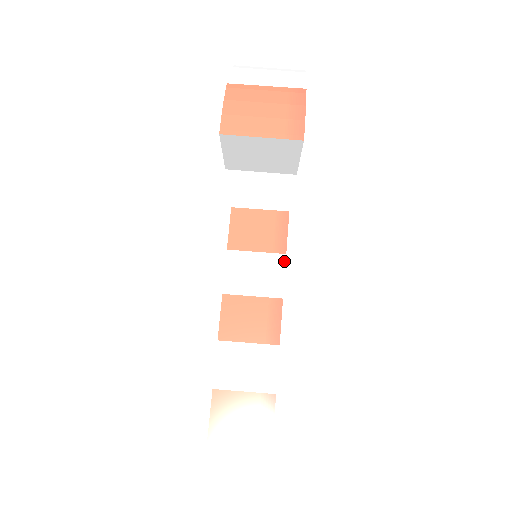
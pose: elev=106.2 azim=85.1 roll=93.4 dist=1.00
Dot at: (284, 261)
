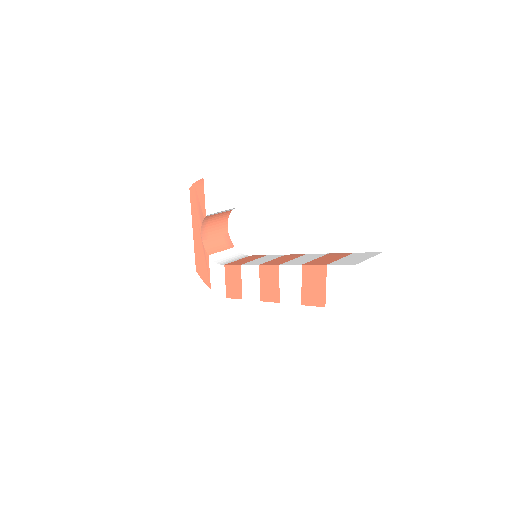
Dot at: (270, 255)
